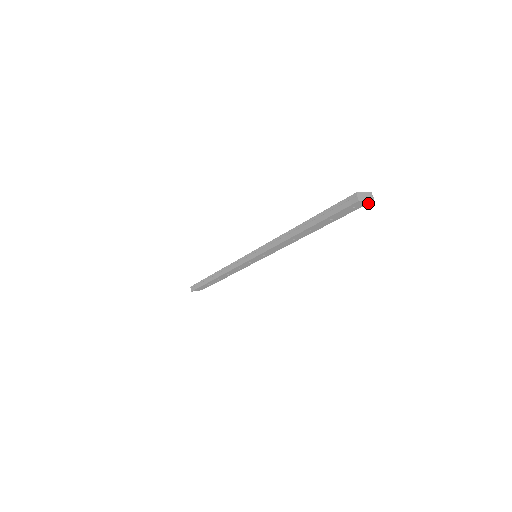
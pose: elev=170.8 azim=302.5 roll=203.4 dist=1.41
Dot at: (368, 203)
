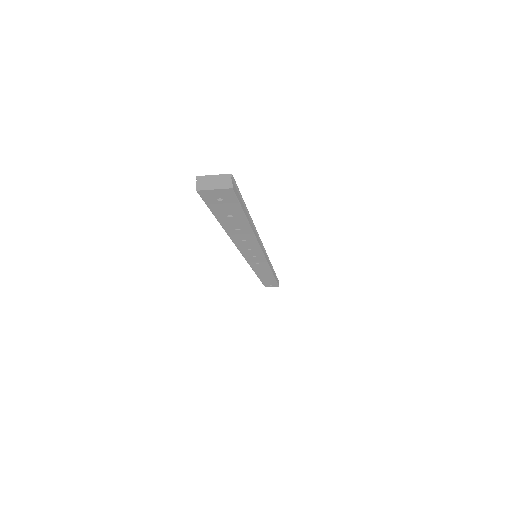
Dot at: (233, 192)
